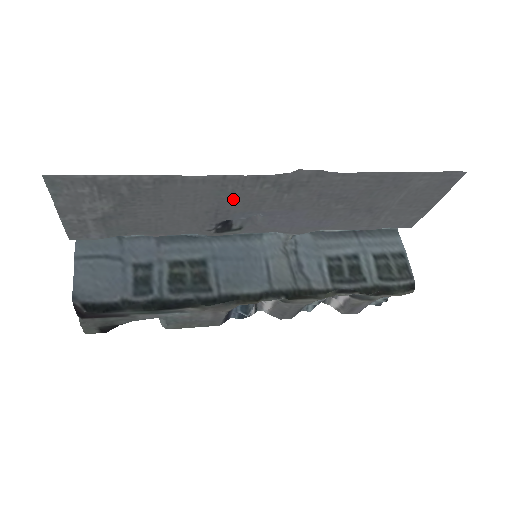
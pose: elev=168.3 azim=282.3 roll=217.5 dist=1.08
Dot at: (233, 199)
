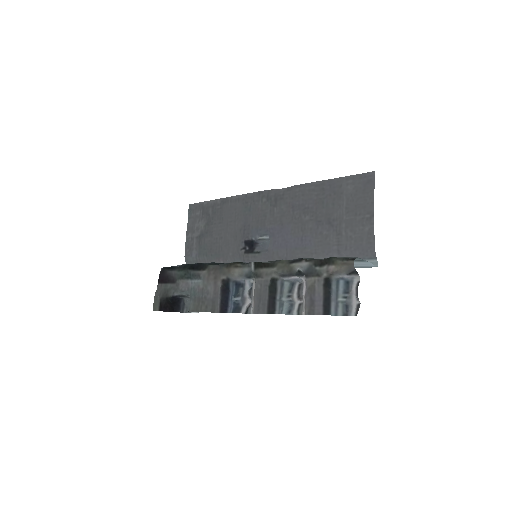
Dot at: (251, 214)
